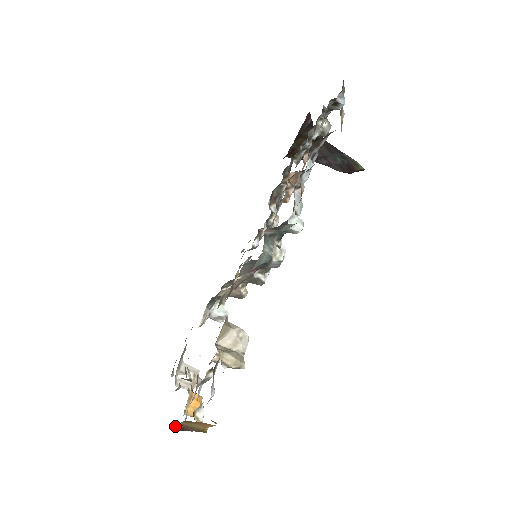
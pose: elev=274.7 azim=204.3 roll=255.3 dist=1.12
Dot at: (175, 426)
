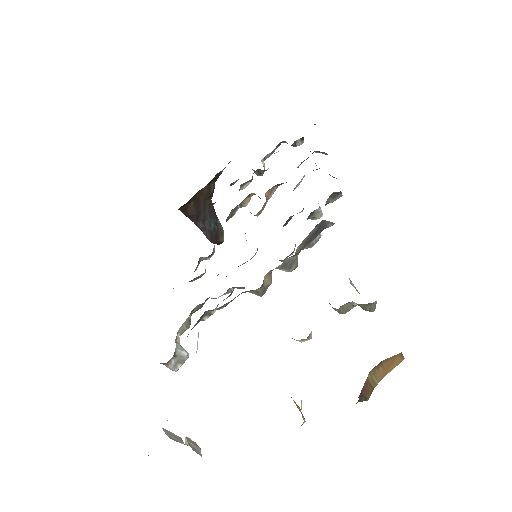
Dot at: (367, 379)
